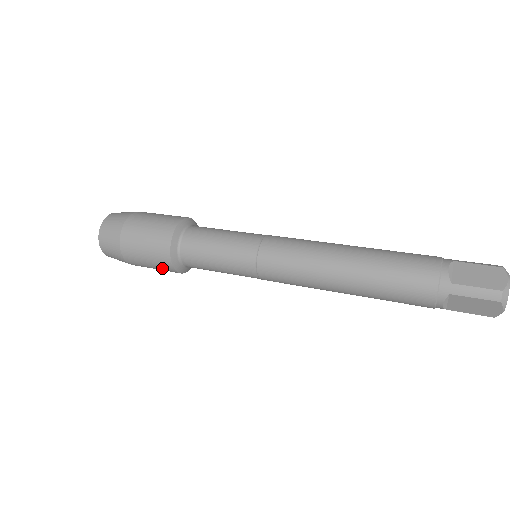
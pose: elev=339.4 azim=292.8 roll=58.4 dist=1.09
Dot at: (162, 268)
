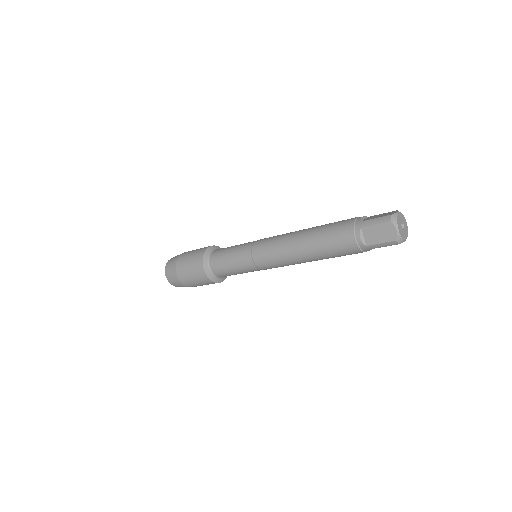
Dot at: (198, 275)
